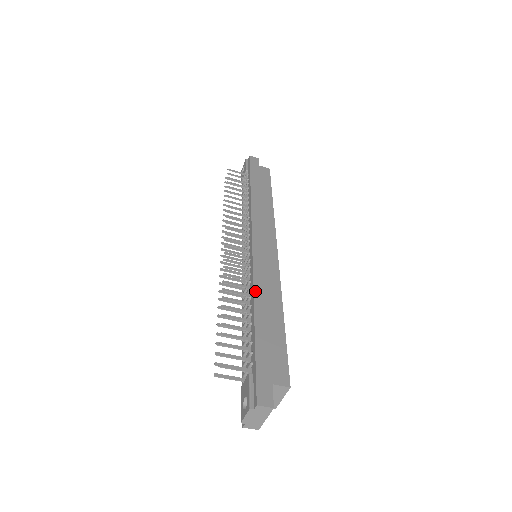
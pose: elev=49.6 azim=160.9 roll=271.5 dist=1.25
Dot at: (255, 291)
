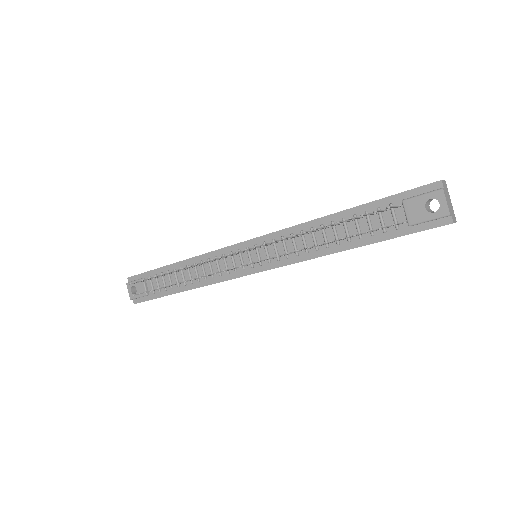
Dot at: (309, 221)
